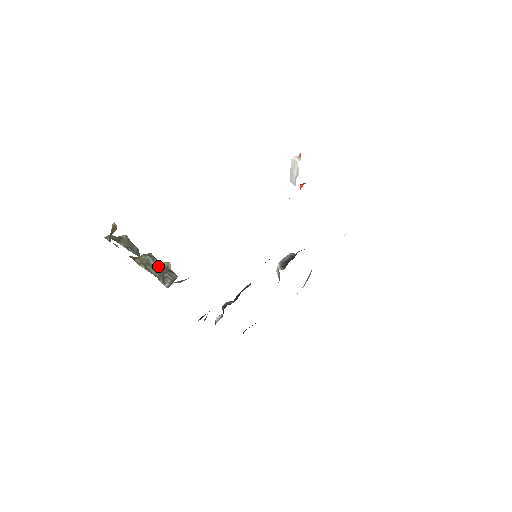
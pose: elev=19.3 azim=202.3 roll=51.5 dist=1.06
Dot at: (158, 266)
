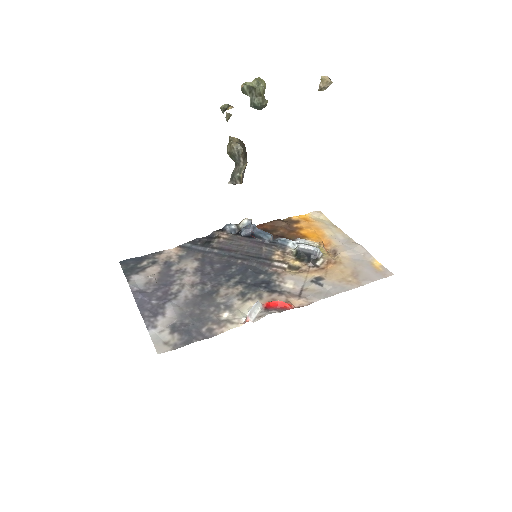
Dot at: (240, 163)
